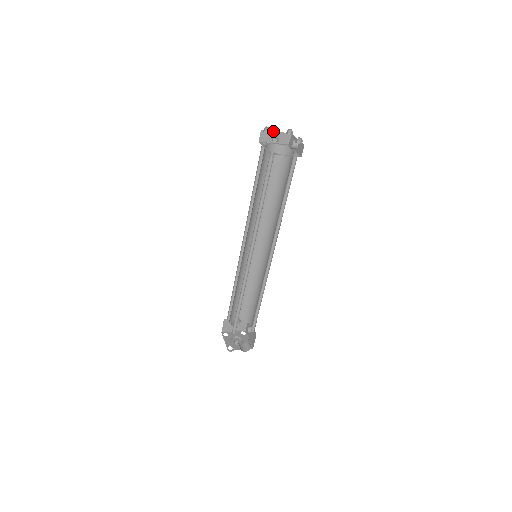
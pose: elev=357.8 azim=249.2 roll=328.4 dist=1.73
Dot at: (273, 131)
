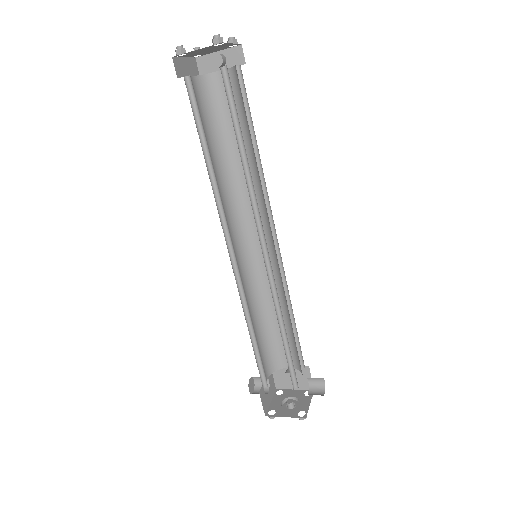
Dot at: (181, 57)
